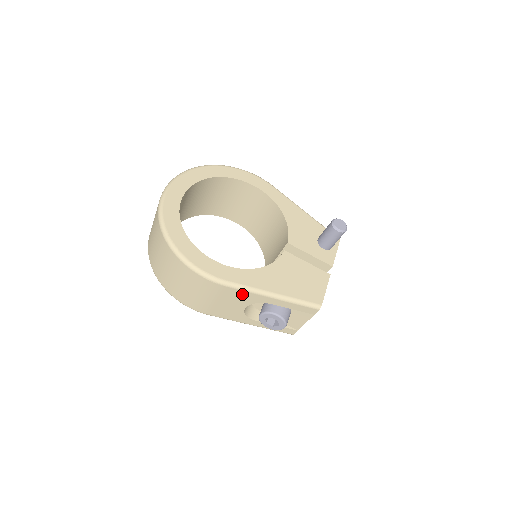
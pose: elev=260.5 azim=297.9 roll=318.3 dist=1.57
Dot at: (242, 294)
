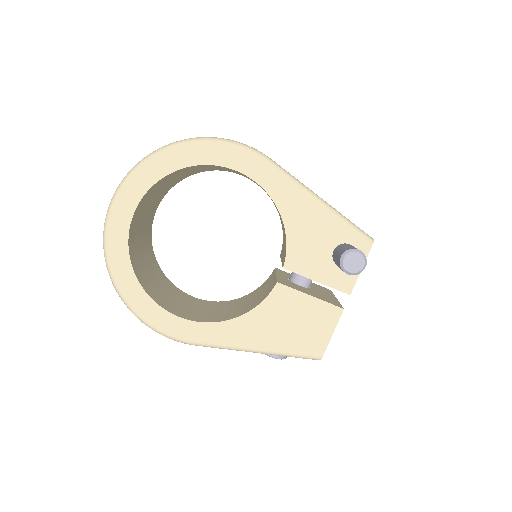
Dot at: occluded
